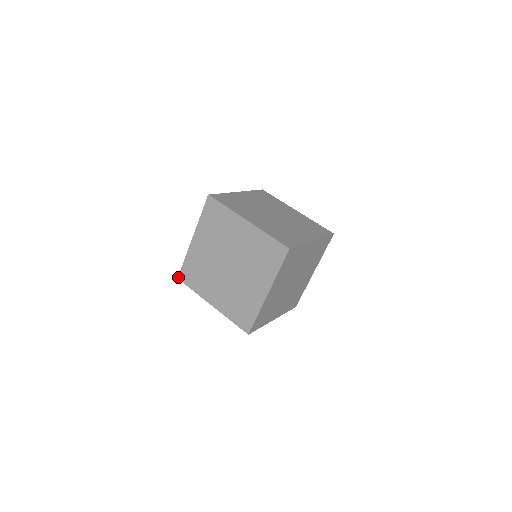
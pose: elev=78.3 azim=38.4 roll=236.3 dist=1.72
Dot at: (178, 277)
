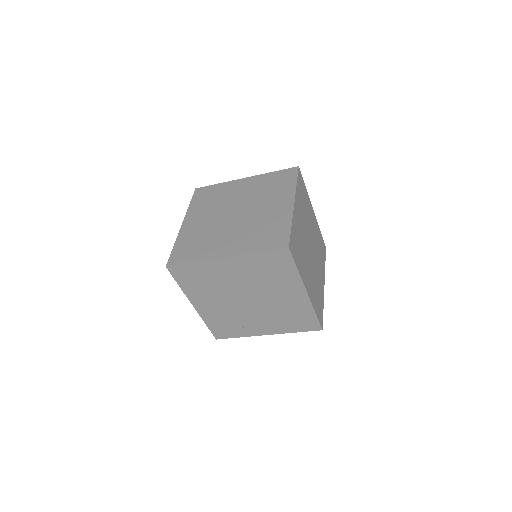
Dot at: (166, 265)
